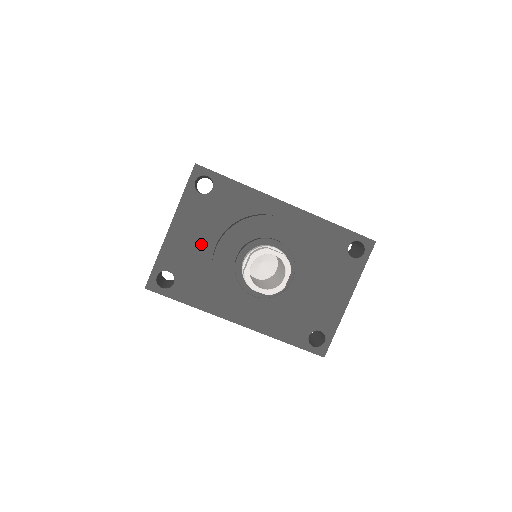
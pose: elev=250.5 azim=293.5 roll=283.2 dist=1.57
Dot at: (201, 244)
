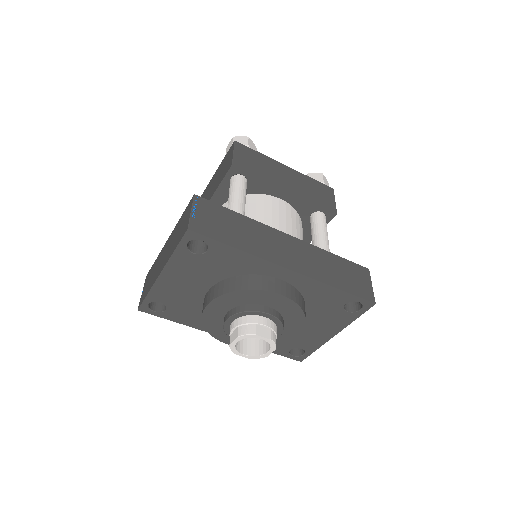
Dot at: (193, 288)
